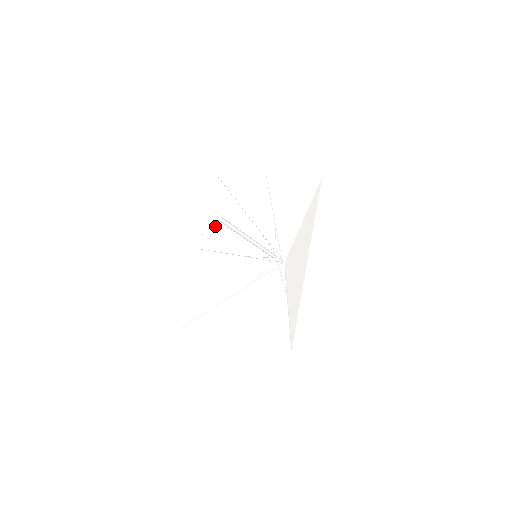
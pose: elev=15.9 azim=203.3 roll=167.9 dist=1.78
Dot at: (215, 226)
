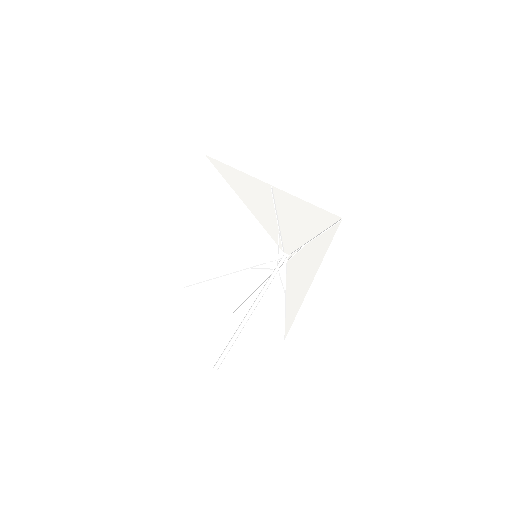
Dot at: (208, 212)
